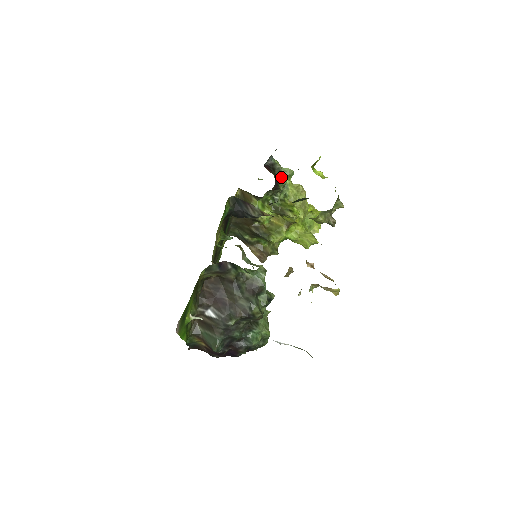
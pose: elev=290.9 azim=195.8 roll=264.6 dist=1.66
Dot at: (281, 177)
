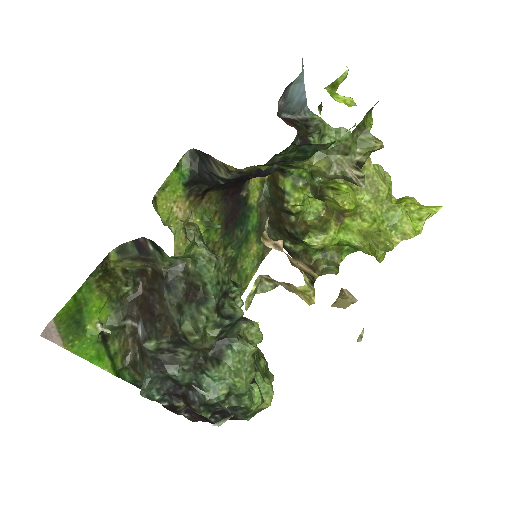
Dot at: (329, 142)
